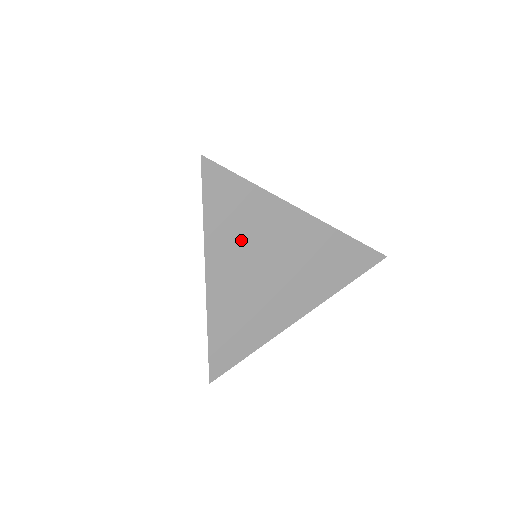
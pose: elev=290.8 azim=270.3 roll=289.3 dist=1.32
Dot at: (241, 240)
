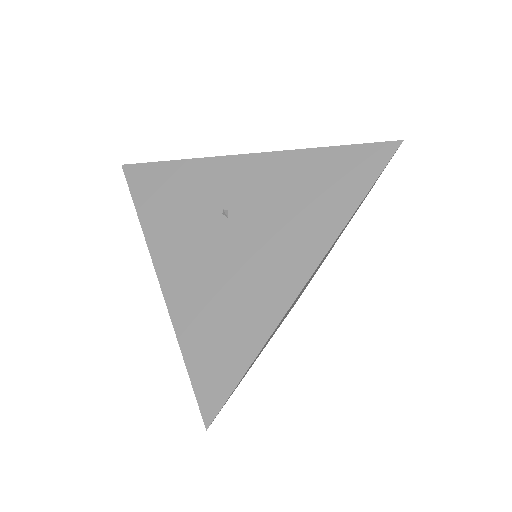
Dot at: occluded
